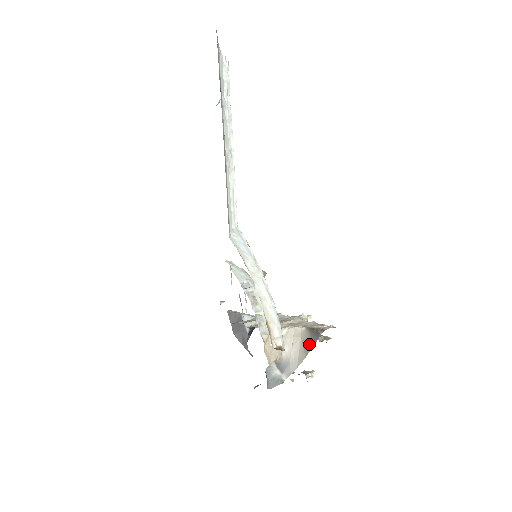
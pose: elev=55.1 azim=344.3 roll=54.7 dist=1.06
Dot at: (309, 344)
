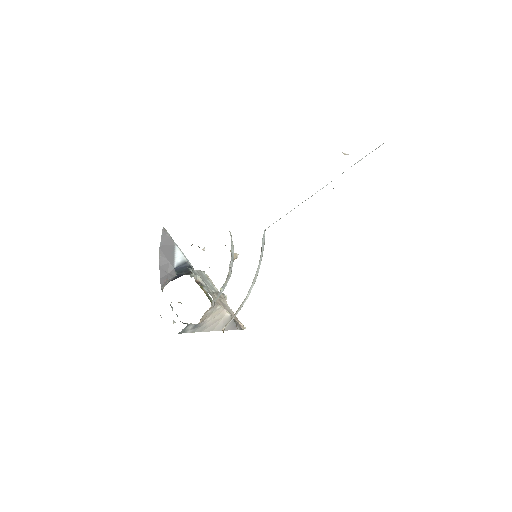
Dot at: occluded
